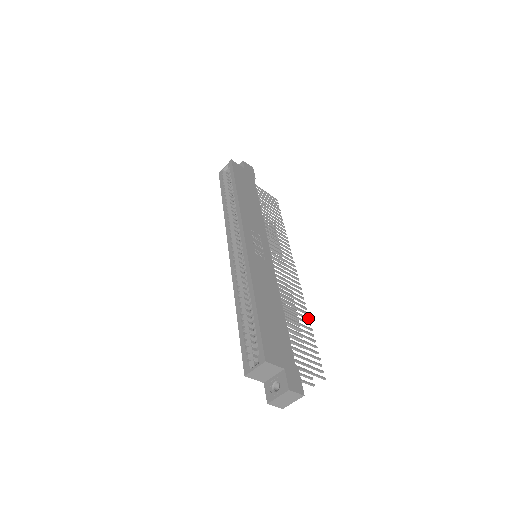
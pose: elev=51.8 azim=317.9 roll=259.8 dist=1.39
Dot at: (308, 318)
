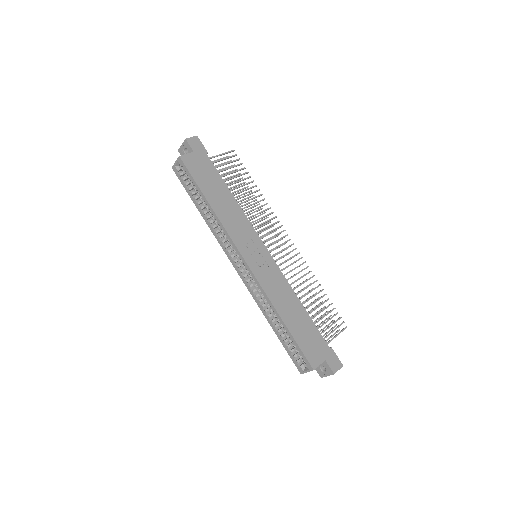
Dot at: (316, 281)
